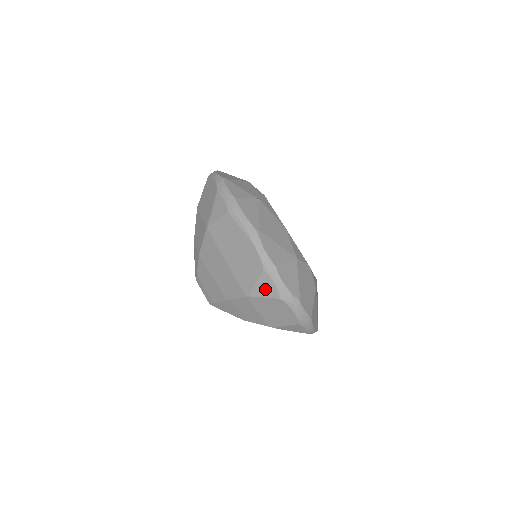
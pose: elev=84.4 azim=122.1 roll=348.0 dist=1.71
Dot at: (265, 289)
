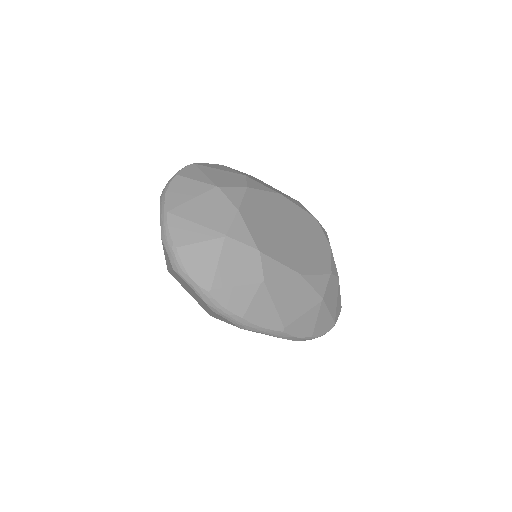
Dot at: occluded
